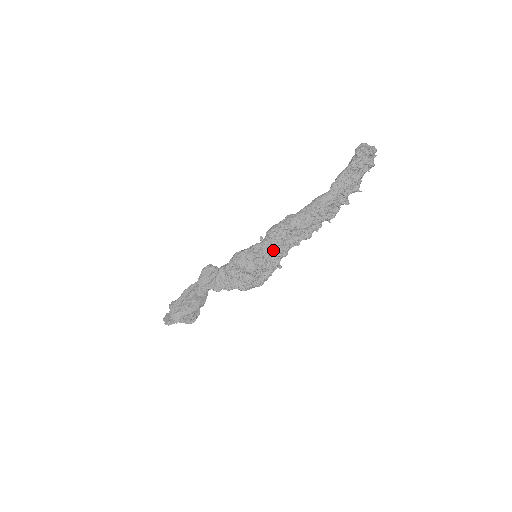
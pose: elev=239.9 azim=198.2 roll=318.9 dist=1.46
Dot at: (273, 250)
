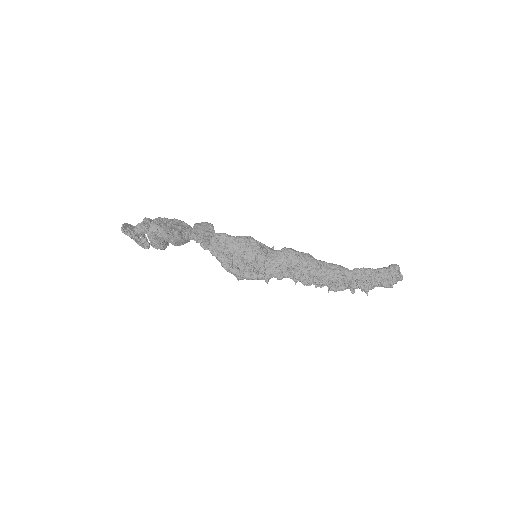
Dot at: (277, 264)
